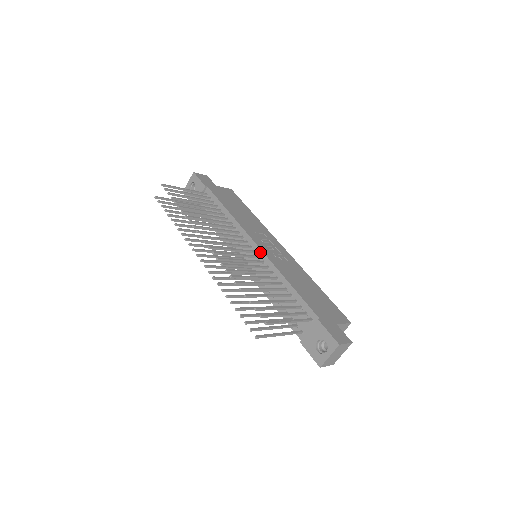
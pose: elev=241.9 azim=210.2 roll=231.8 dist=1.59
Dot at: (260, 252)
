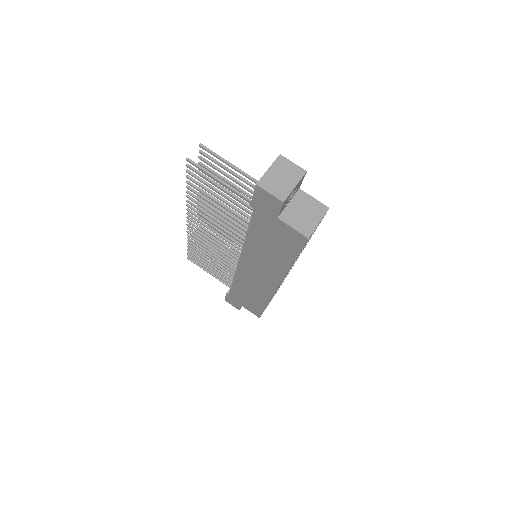
Dot at: occluded
